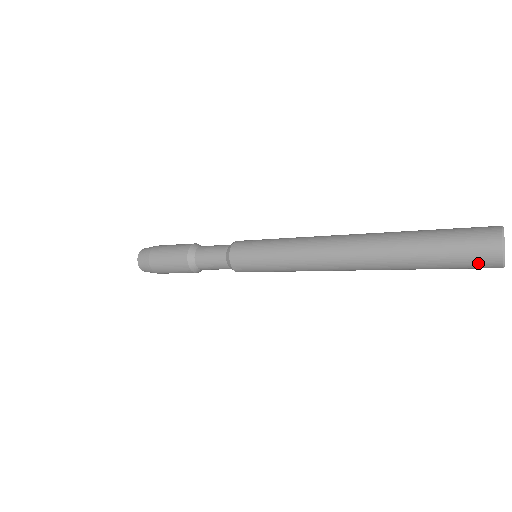
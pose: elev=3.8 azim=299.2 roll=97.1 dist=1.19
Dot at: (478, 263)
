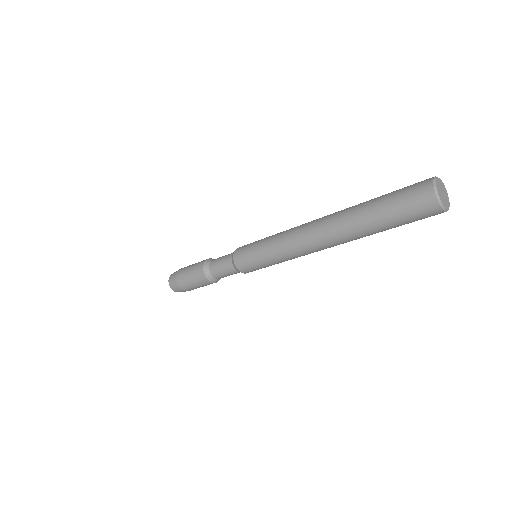
Dot at: (420, 209)
